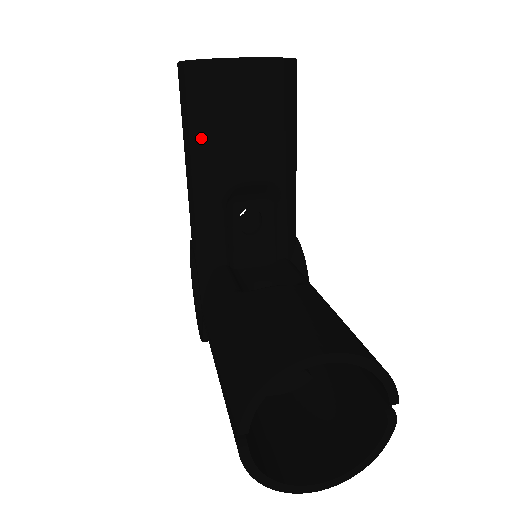
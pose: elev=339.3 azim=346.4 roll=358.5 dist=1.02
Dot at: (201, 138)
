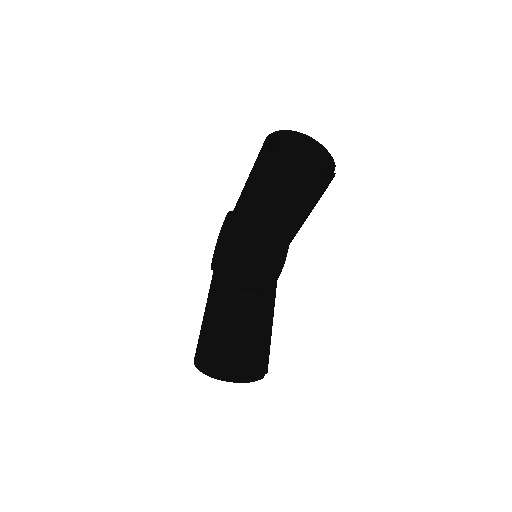
Dot at: (255, 195)
